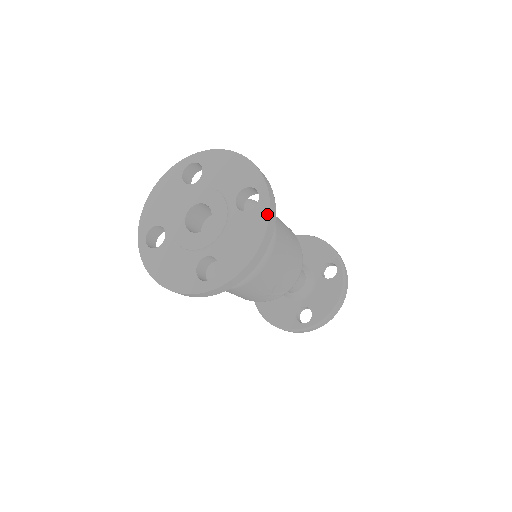
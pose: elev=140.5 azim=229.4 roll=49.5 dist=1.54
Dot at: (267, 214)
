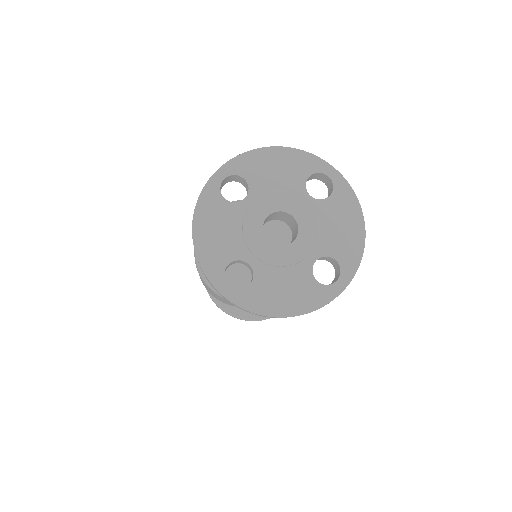
Dot at: (350, 190)
